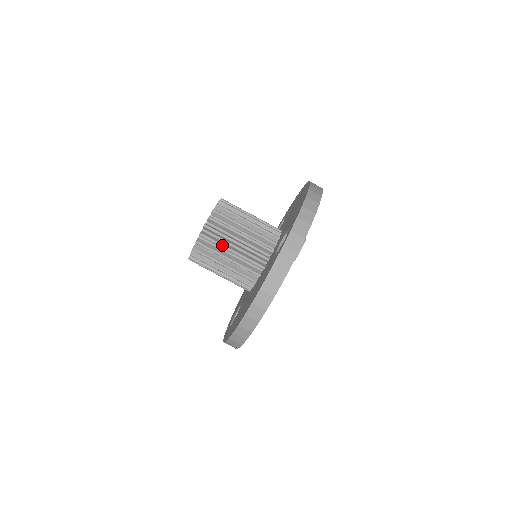
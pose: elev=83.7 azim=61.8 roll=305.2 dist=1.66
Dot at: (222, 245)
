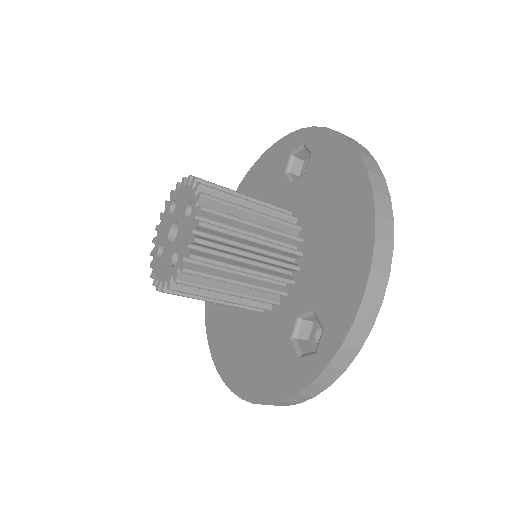
Dot at: (207, 297)
